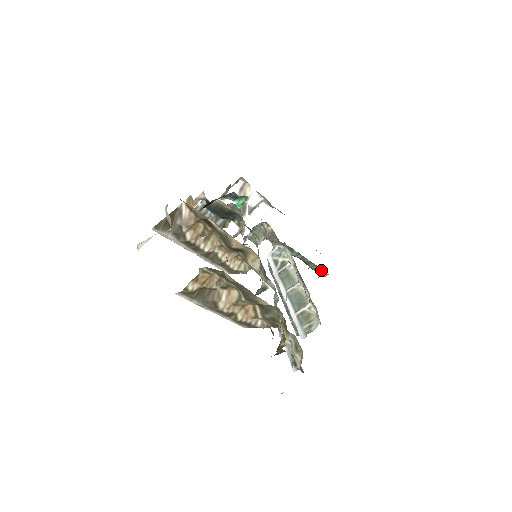
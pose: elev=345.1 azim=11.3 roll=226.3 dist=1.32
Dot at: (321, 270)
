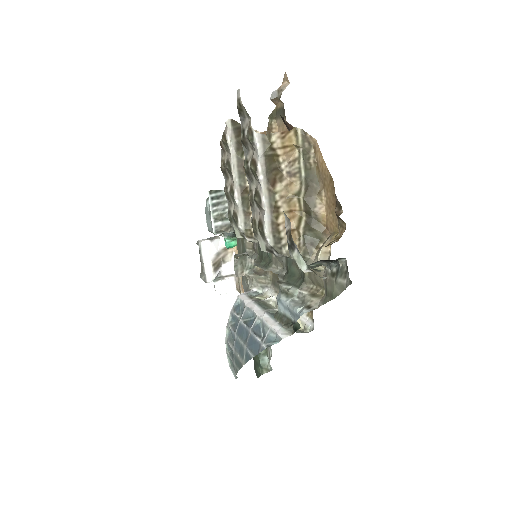
Dot at: (266, 361)
